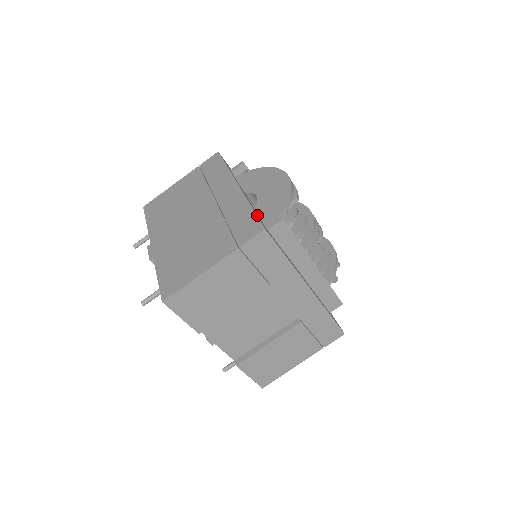
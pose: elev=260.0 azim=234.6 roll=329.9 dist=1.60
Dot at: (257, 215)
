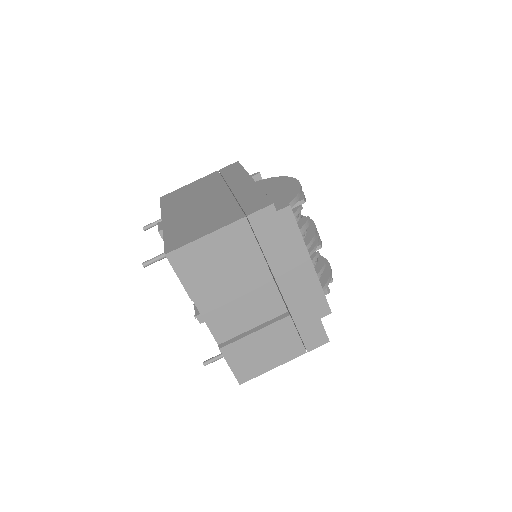
Dot at: occluded
